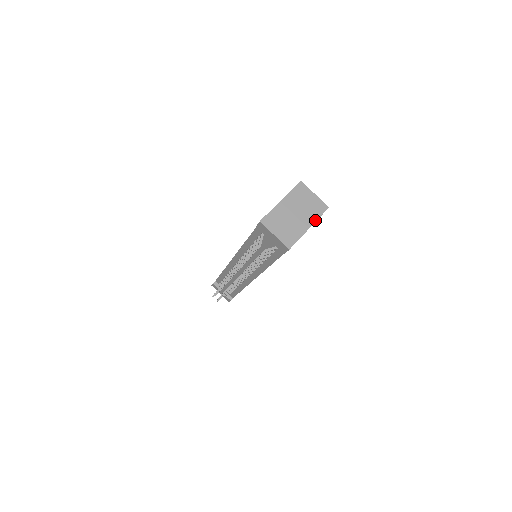
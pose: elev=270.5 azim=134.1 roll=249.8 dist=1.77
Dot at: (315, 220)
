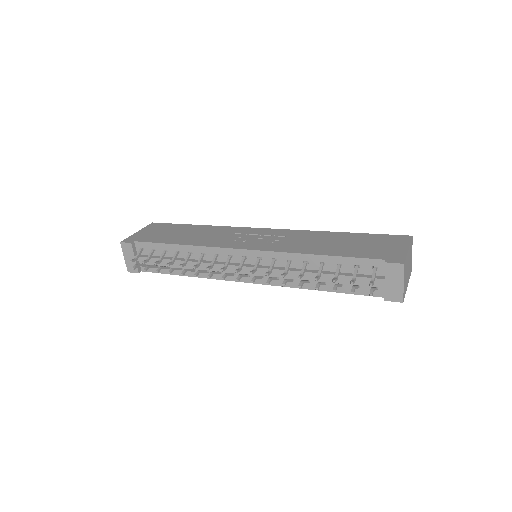
Dot at: occluded
